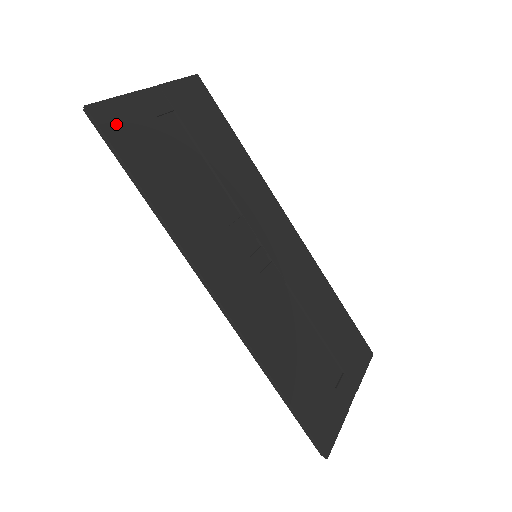
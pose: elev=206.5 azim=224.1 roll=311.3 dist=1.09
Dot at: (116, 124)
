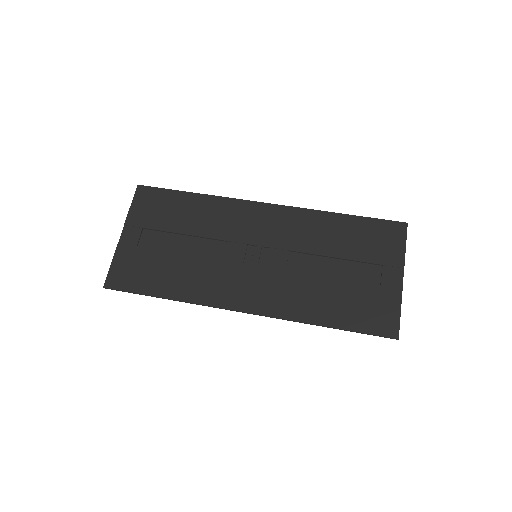
Dot at: (122, 278)
